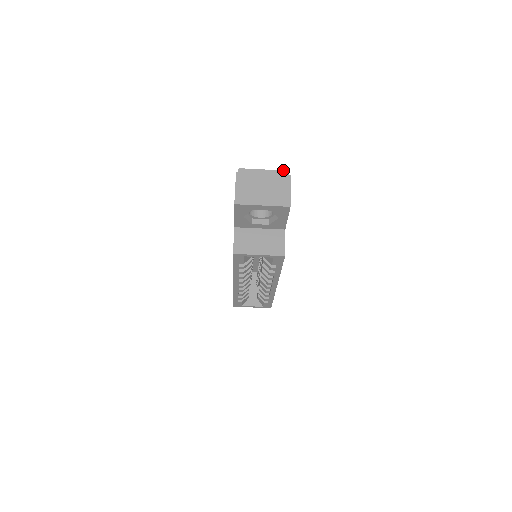
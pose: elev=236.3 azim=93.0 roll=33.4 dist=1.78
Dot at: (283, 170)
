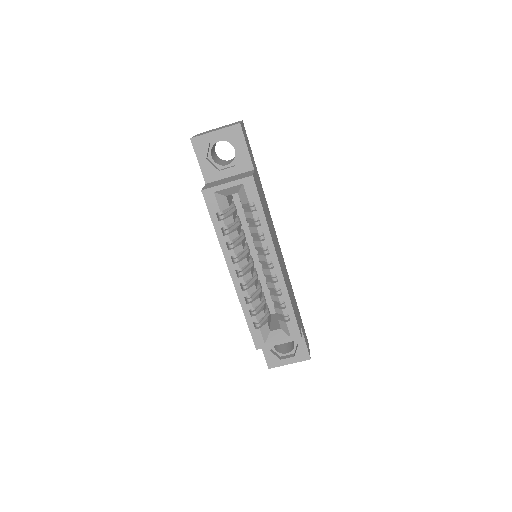
Dot at: occluded
